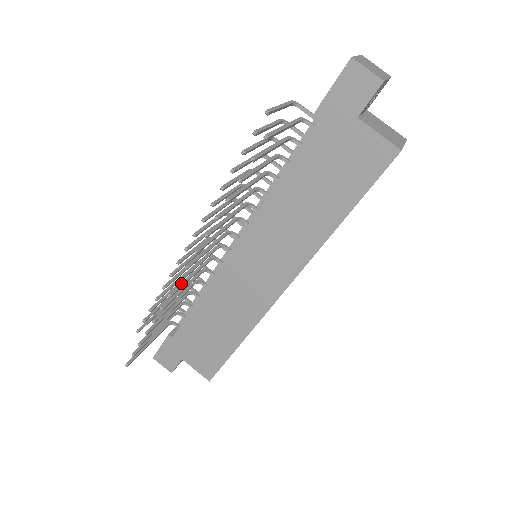
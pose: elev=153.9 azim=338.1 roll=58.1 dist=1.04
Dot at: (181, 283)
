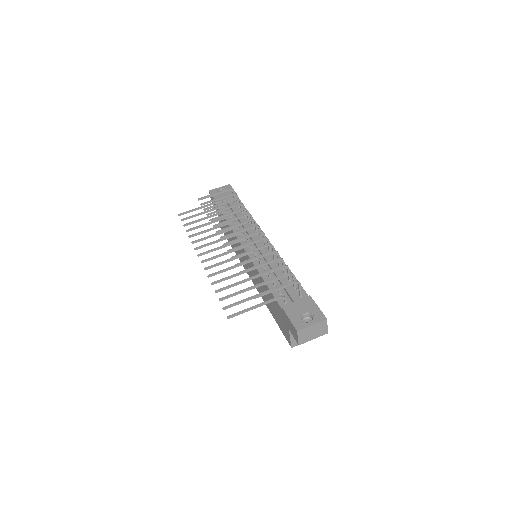
Dot at: (207, 245)
